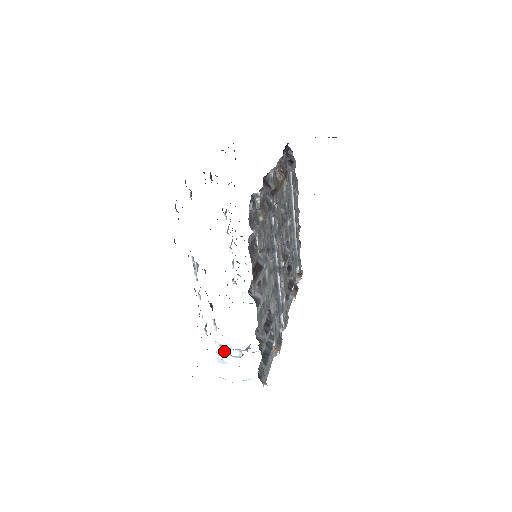
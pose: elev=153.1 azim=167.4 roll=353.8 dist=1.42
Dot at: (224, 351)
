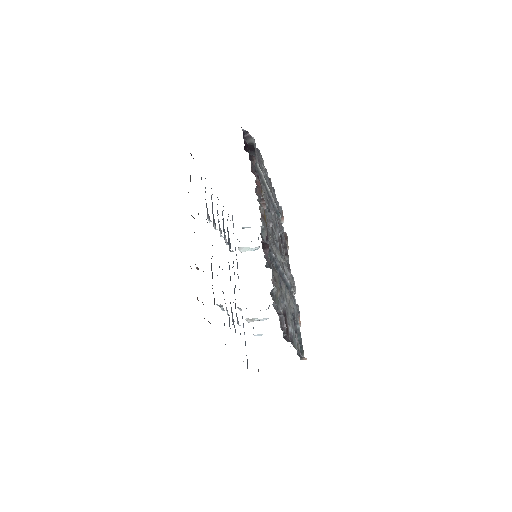
Dot at: (253, 320)
